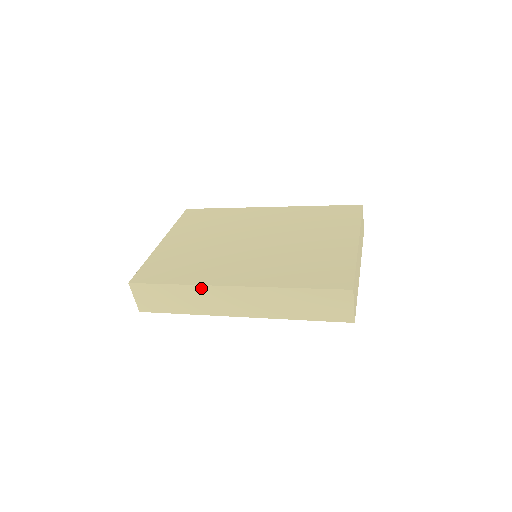
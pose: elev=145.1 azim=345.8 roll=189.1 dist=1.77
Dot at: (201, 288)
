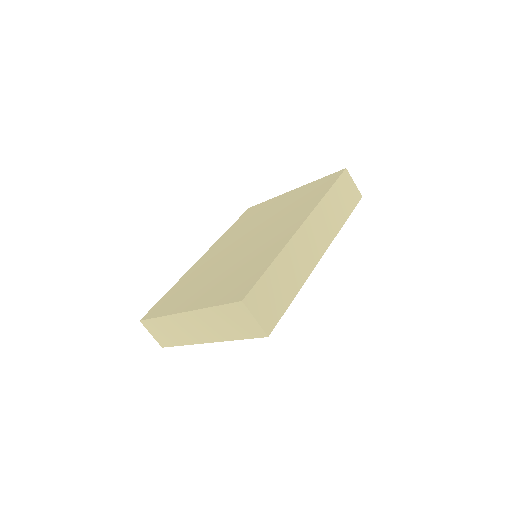
Dot at: (290, 246)
